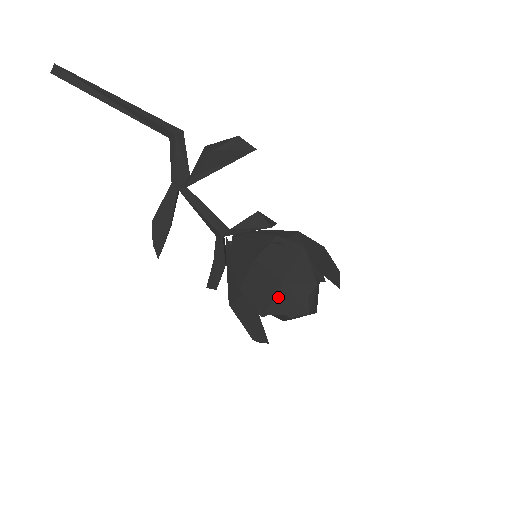
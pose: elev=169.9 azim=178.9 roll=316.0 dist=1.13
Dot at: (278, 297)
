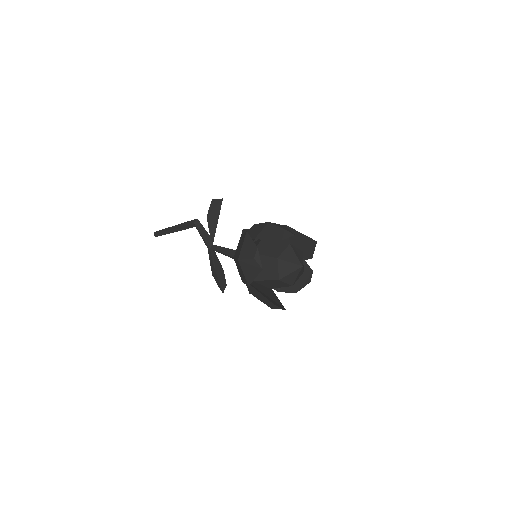
Dot at: (244, 271)
